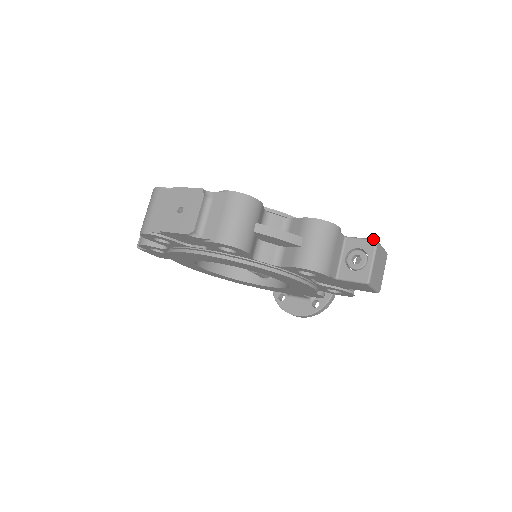
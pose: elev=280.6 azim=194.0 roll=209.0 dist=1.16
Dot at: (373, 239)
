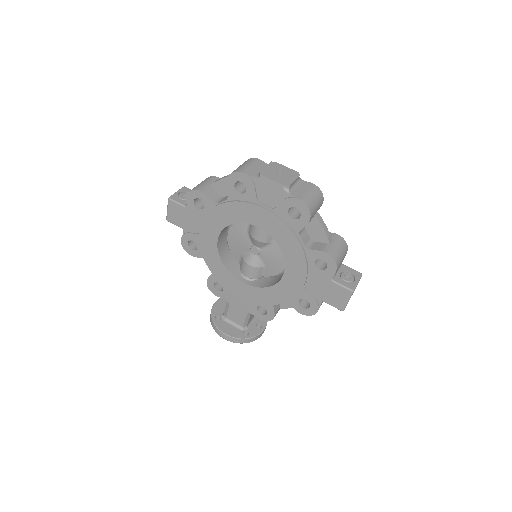
Dot at: occluded
